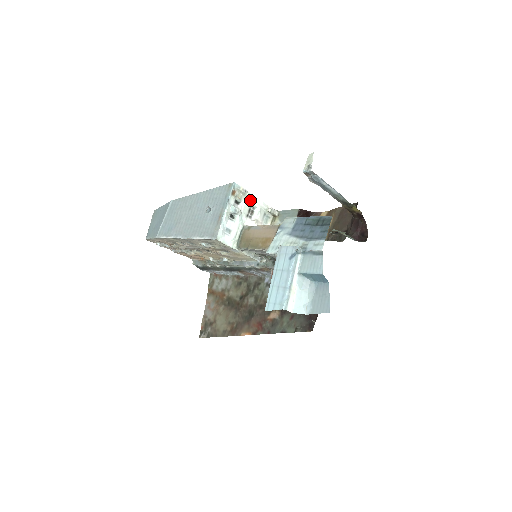
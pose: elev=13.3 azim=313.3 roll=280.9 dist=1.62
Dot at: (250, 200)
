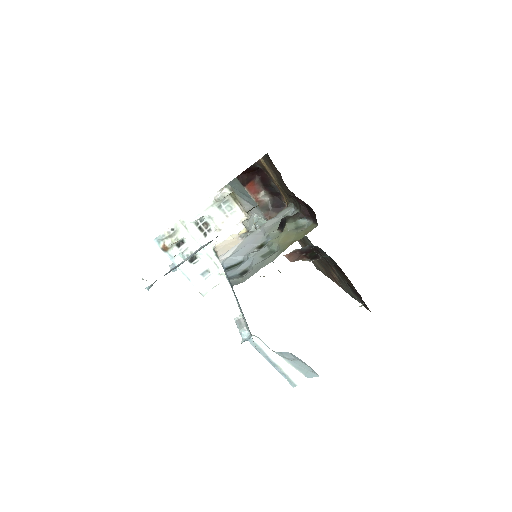
Dot at: (188, 223)
